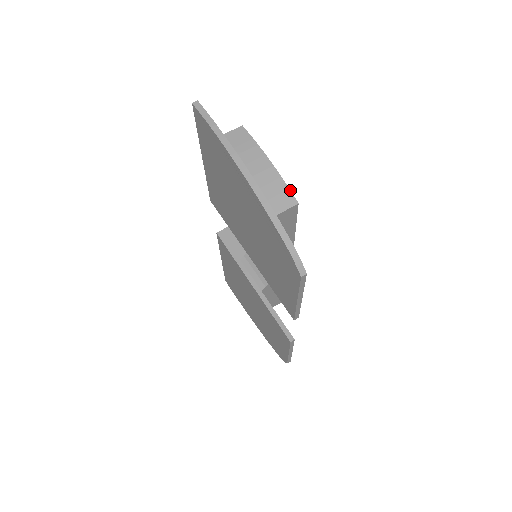
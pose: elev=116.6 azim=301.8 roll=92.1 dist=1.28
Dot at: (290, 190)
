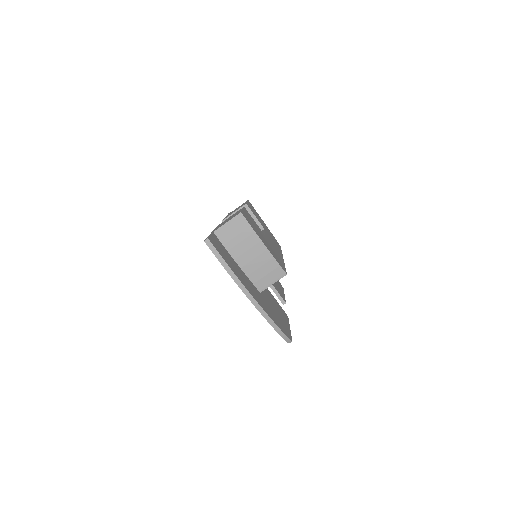
Dot at: (281, 266)
